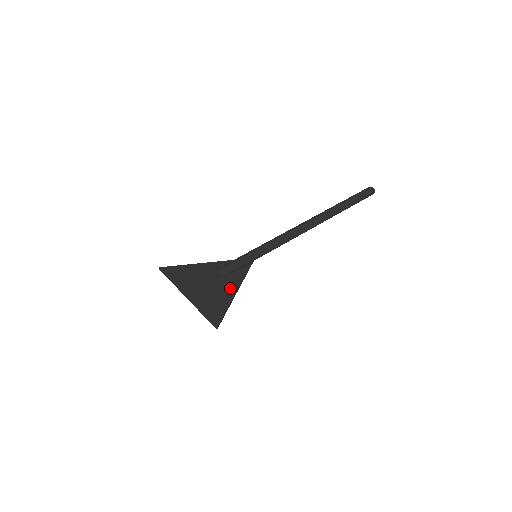
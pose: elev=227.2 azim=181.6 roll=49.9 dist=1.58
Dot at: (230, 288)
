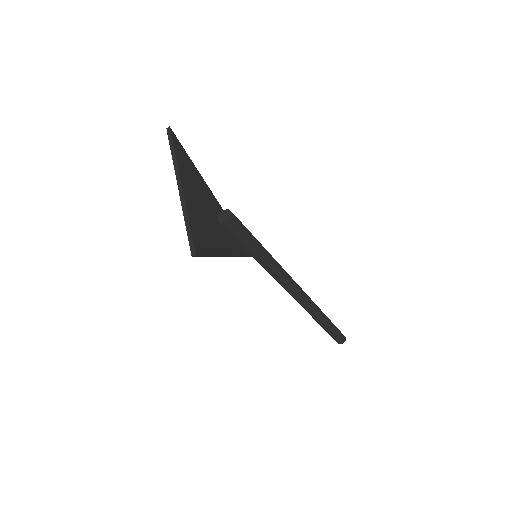
Dot at: (225, 243)
